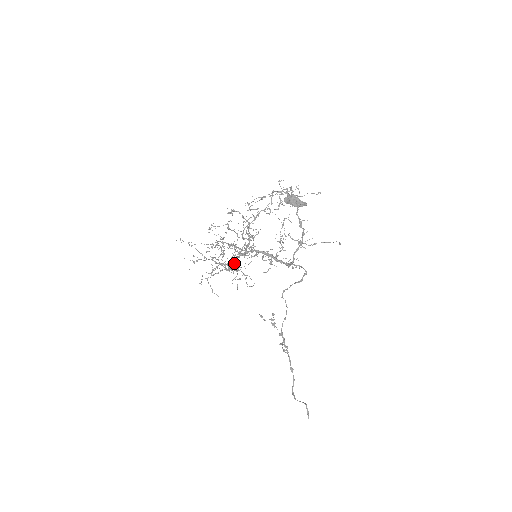
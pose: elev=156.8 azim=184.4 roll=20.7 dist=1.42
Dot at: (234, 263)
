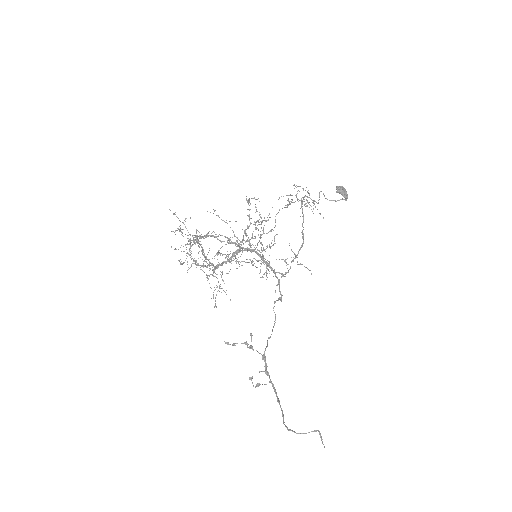
Dot at: (231, 258)
